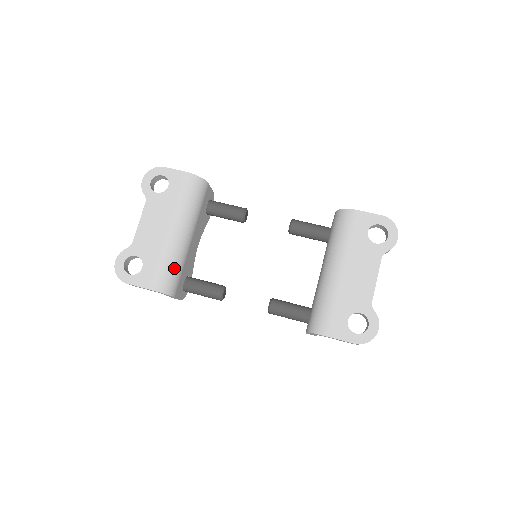
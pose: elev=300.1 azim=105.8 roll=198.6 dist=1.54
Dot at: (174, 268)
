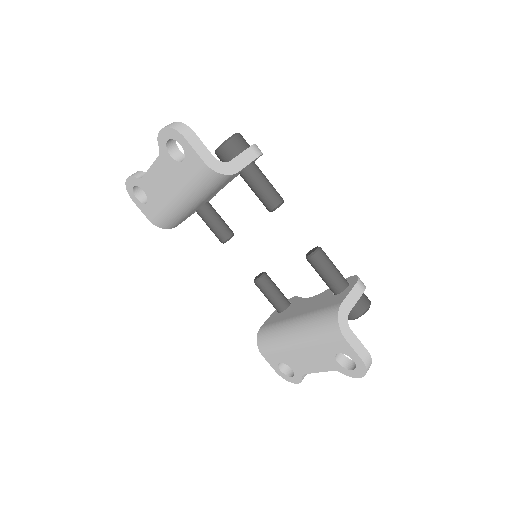
Dot at: (175, 219)
